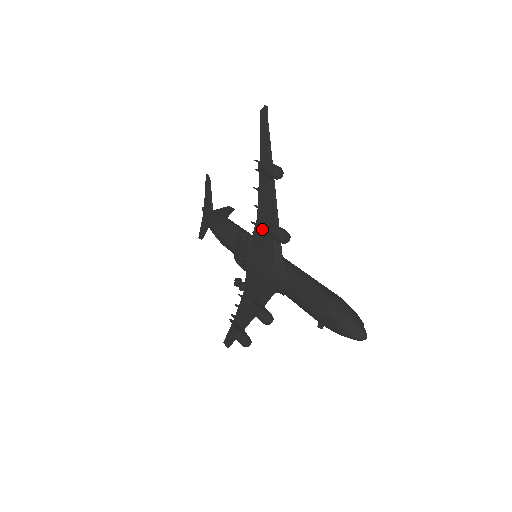
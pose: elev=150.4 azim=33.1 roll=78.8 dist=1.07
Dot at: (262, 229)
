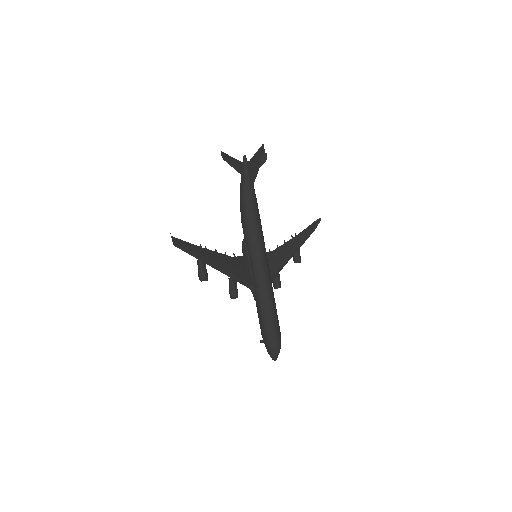
Dot at: (237, 265)
